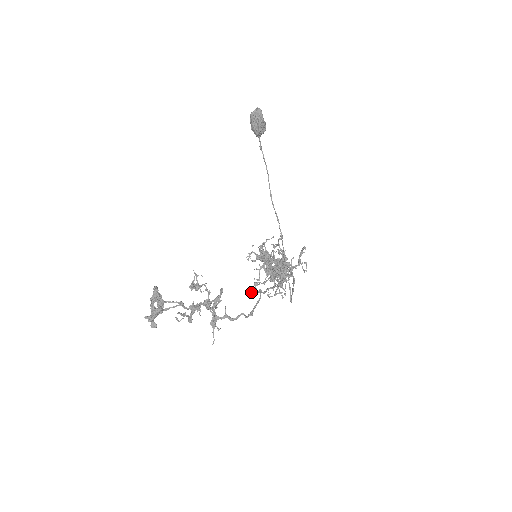
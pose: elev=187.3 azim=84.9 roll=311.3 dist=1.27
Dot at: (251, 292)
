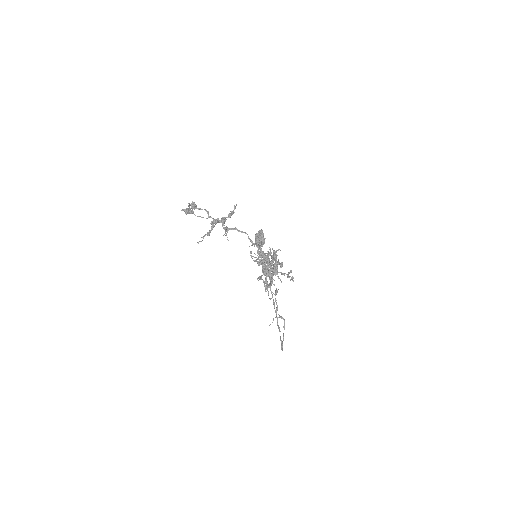
Dot at: occluded
